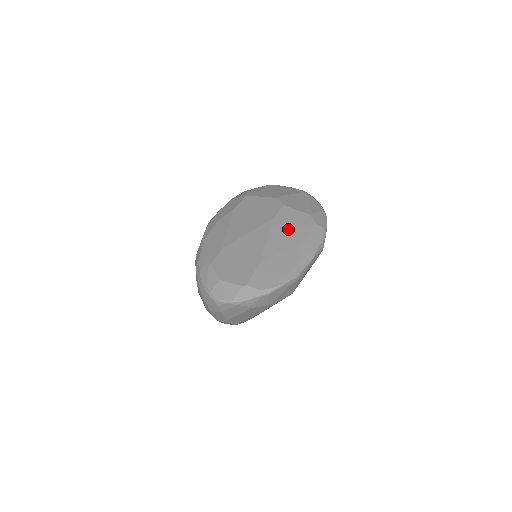
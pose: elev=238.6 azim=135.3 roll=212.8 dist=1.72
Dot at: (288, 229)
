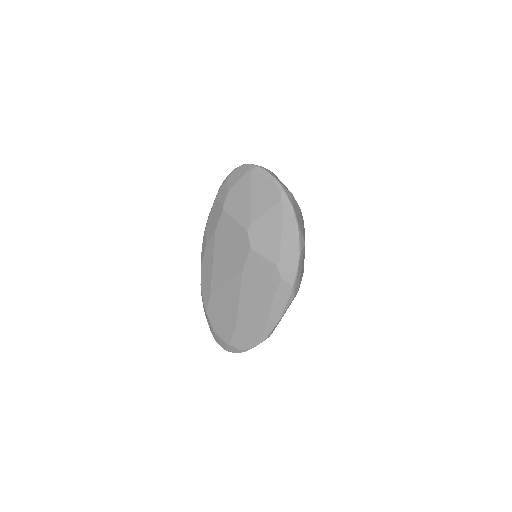
Dot at: (256, 286)
